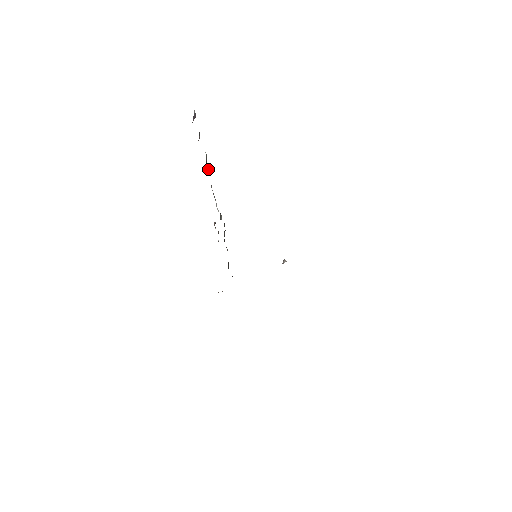
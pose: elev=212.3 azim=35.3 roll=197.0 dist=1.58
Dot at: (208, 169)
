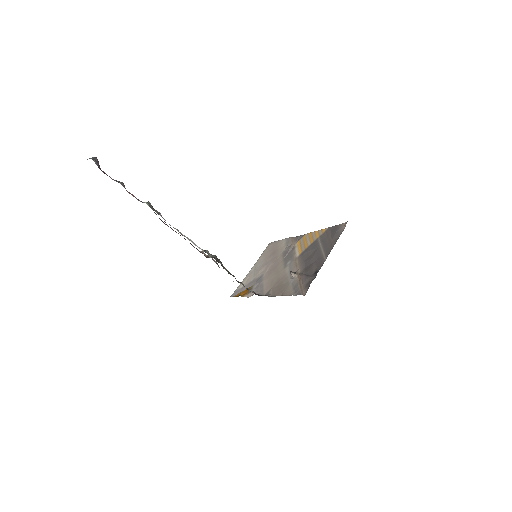
Dot at: occluded
